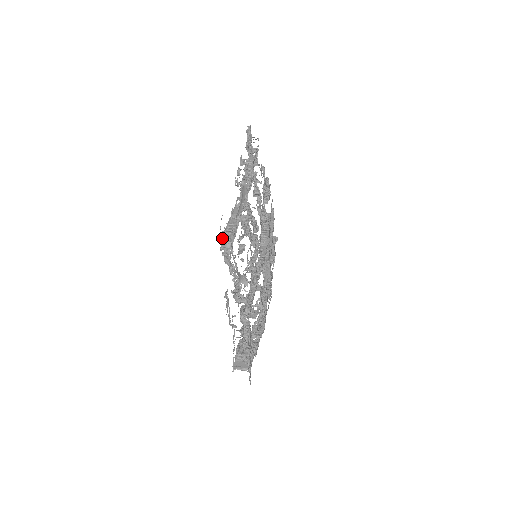
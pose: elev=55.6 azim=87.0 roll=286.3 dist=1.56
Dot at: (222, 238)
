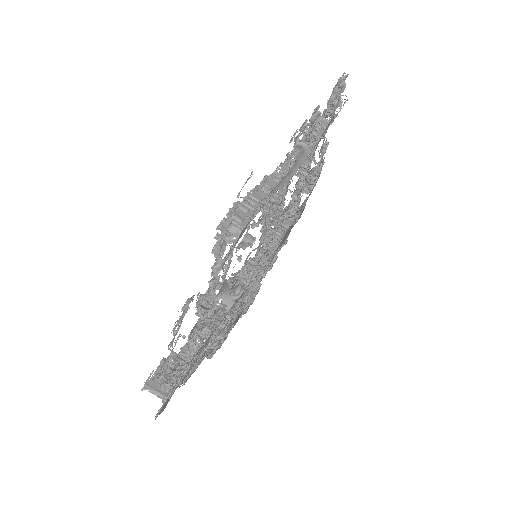
Dot at: (230, 212)
